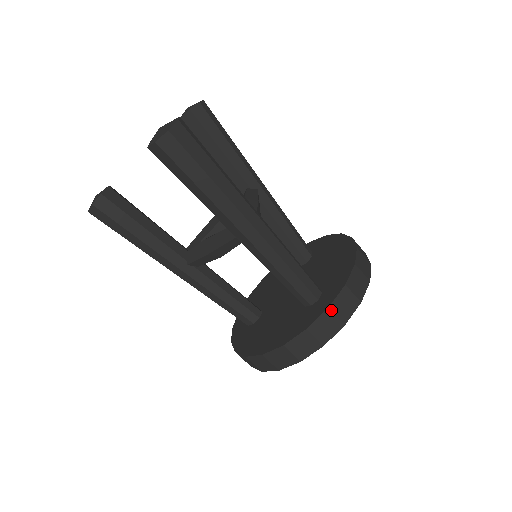
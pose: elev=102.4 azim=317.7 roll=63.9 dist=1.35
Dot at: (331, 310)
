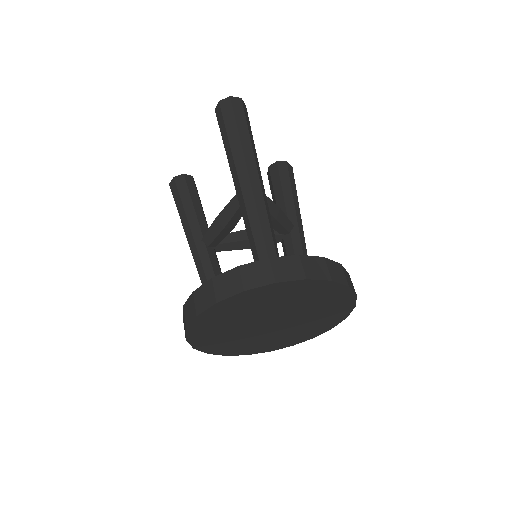
Dot at: (270, 261)
